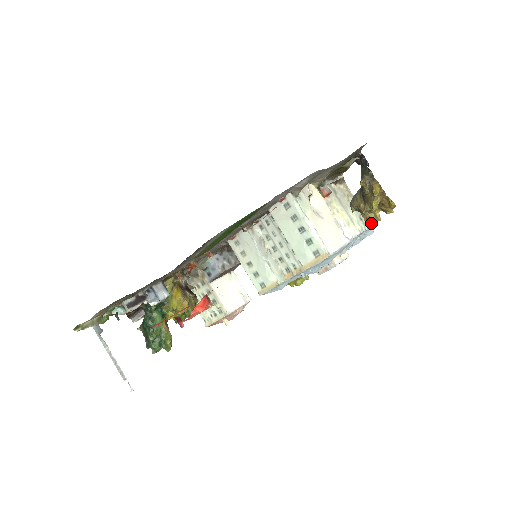
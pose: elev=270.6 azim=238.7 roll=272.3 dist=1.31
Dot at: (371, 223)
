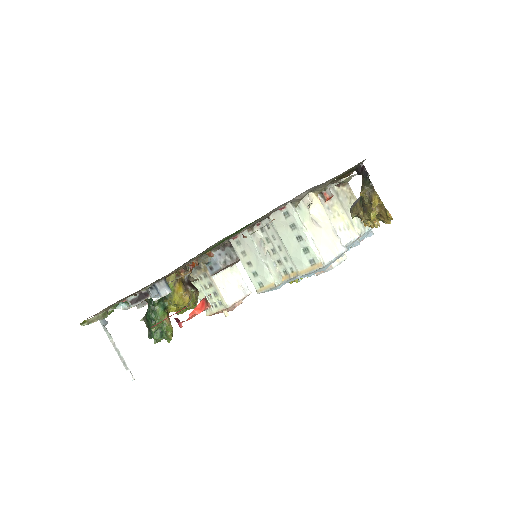
Dot at: occluded
